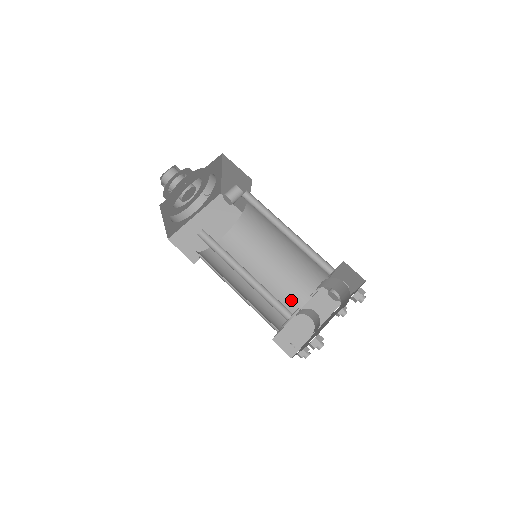
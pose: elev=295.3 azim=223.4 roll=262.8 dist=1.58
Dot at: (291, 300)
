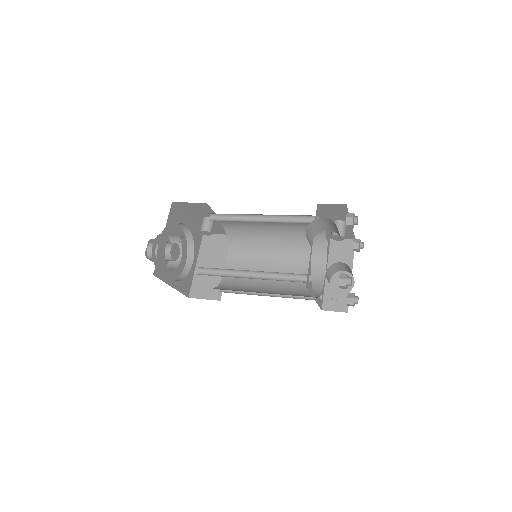
Dot at: (313, 268)
